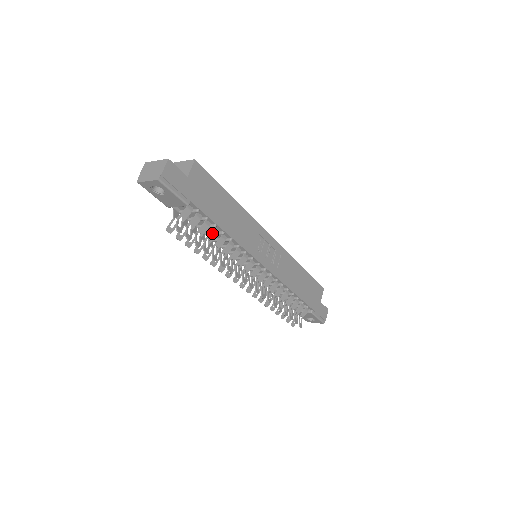
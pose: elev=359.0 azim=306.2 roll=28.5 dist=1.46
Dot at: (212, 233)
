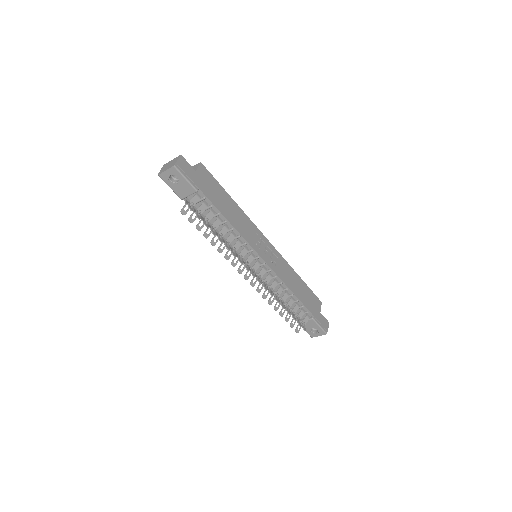
Dot at: (217, 221)
